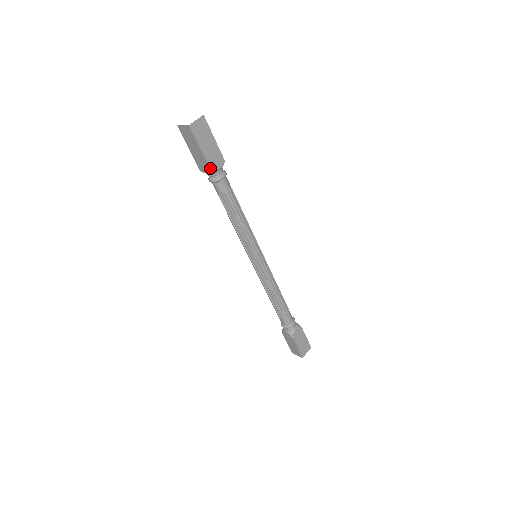
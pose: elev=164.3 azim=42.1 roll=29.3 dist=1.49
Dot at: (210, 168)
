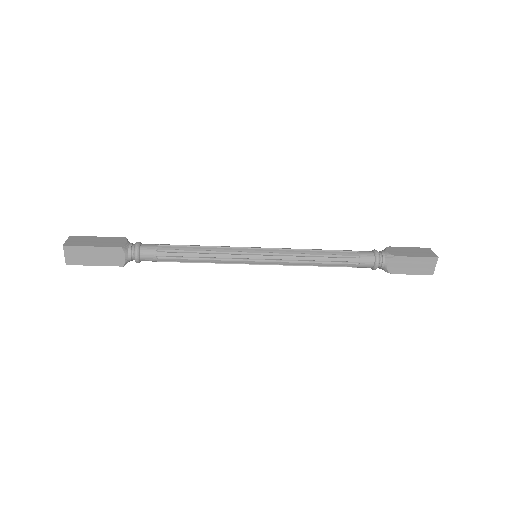
Dot at: (119, 266)
